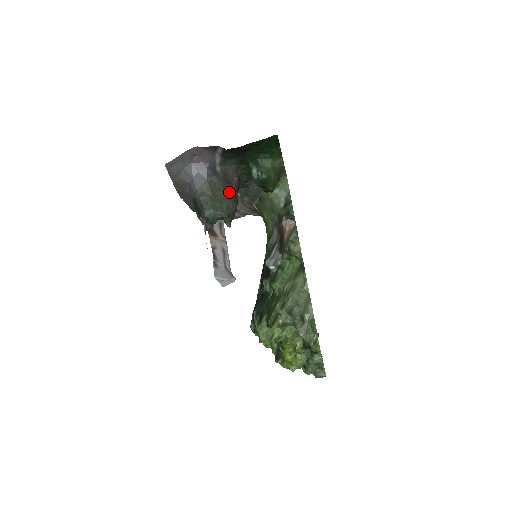
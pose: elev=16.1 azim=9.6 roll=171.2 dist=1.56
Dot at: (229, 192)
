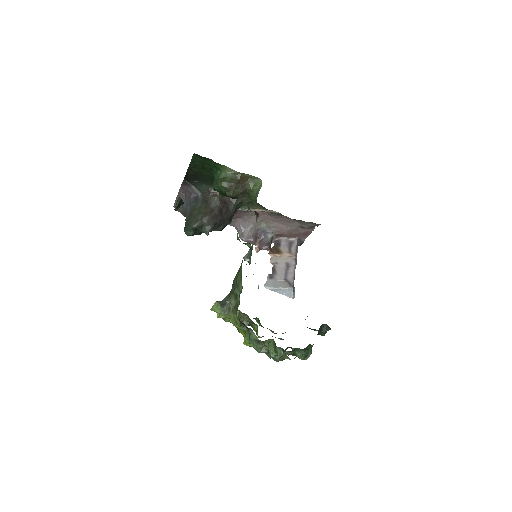
Dot at: (204, 209)
